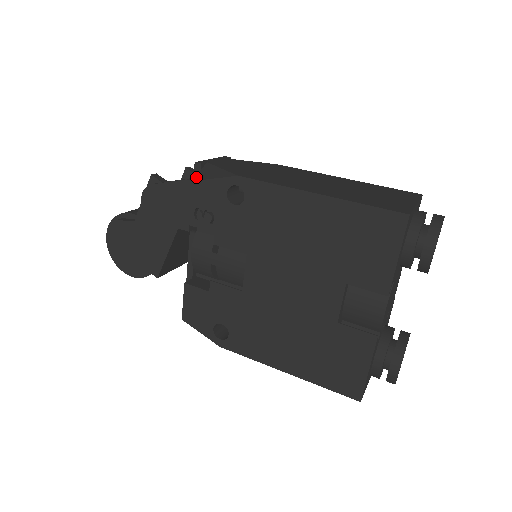
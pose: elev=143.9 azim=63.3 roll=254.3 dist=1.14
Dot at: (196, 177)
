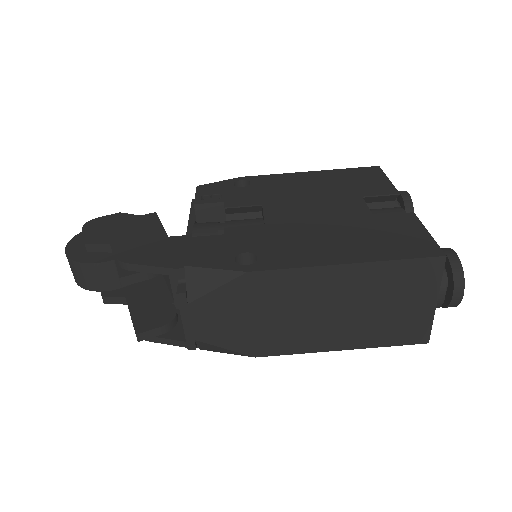
Dot at: (201, 349)
